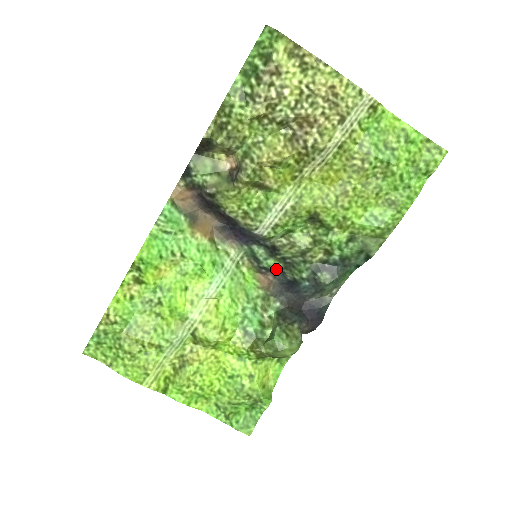
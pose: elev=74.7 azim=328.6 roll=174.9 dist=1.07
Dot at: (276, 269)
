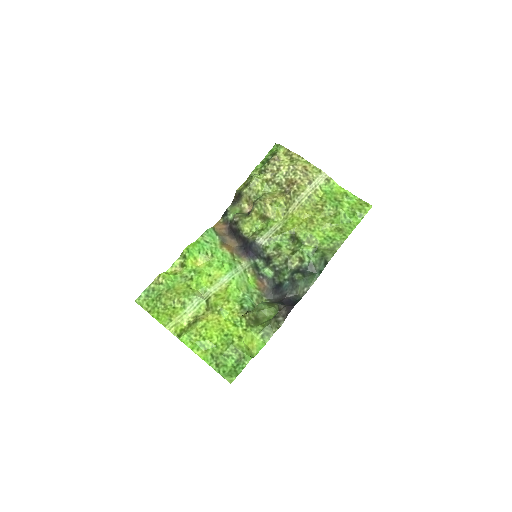
Dot at: (269, 277)
